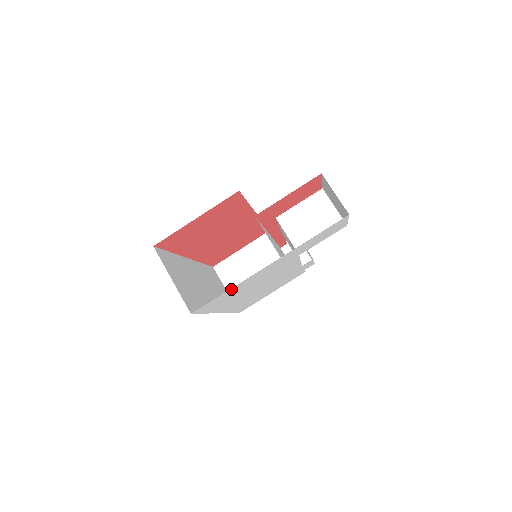
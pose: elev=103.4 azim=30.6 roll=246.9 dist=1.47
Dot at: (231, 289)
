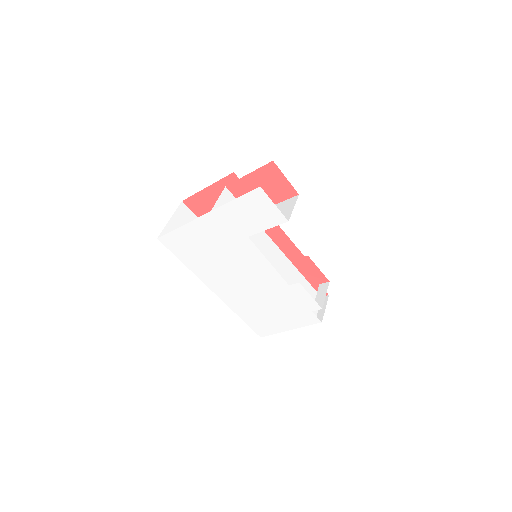
Dot at: (182, 230)
